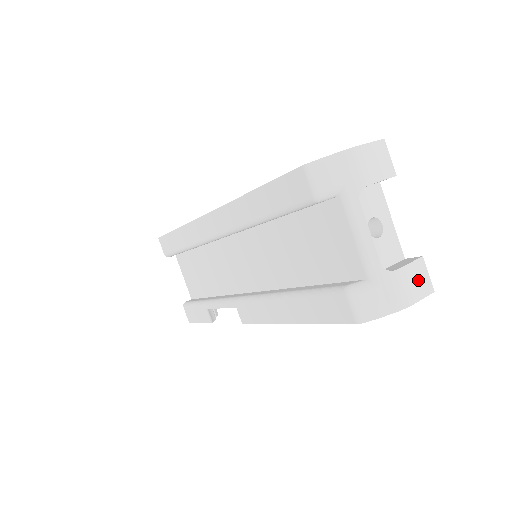
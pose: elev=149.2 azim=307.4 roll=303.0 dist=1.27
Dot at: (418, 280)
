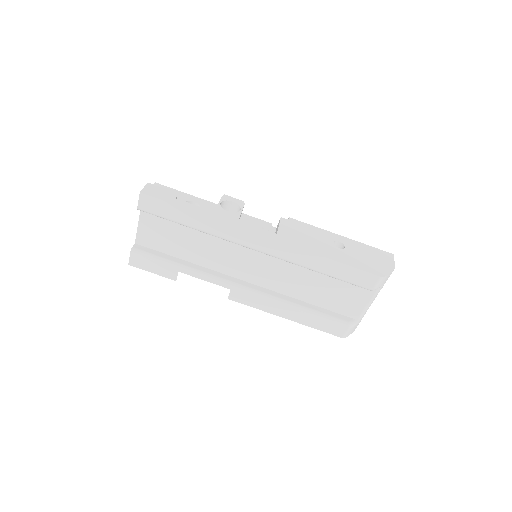
Dot at: occluded
